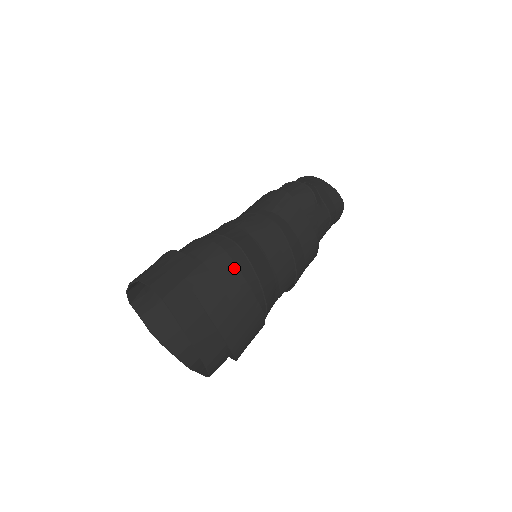
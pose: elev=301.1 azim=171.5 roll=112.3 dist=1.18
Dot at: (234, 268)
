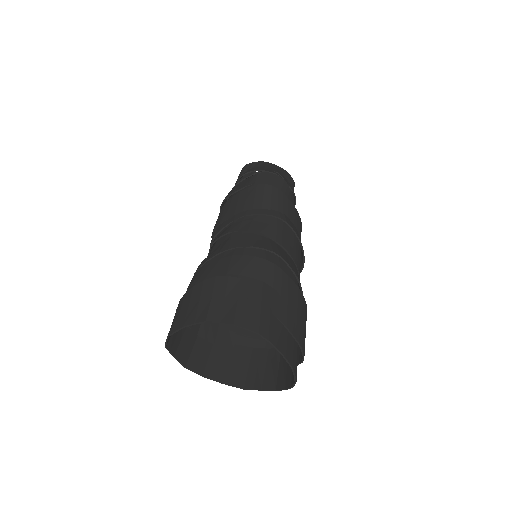
Dot at: (287, 278)
